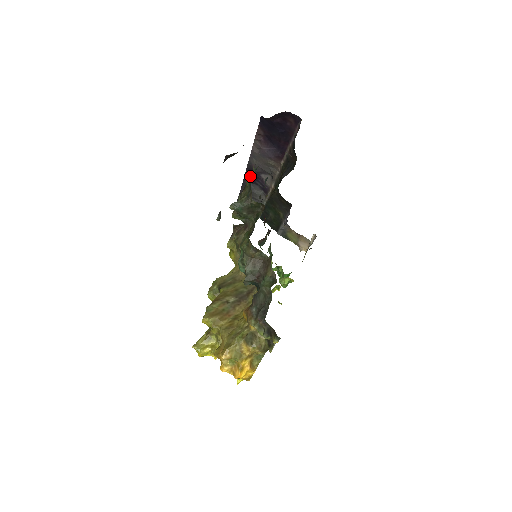
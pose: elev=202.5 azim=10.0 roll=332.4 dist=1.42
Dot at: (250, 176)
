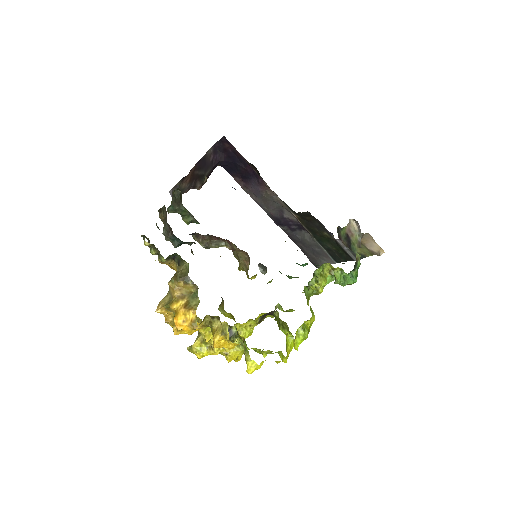
Dot at: occluded
